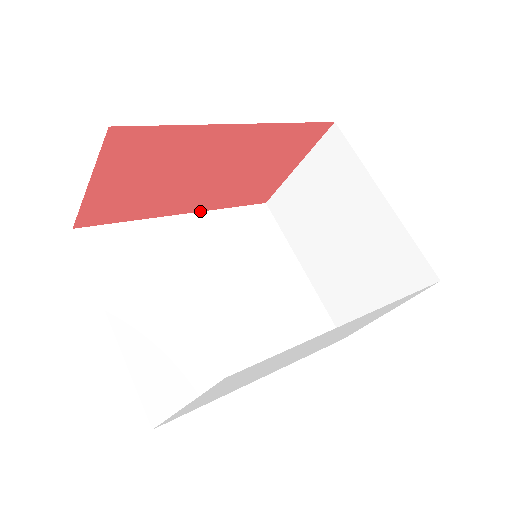
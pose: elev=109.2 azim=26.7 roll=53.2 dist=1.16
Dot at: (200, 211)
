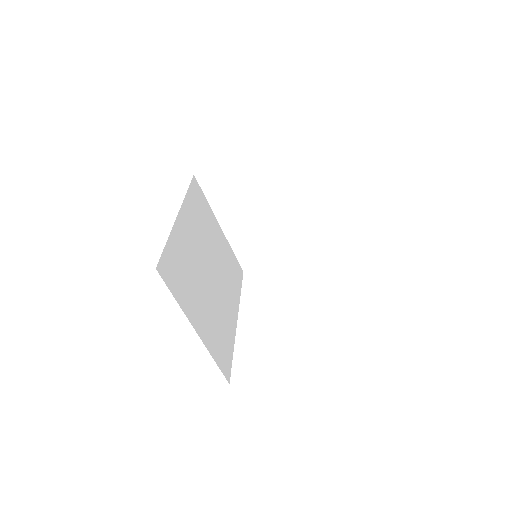
Dot at: (181, 205)
